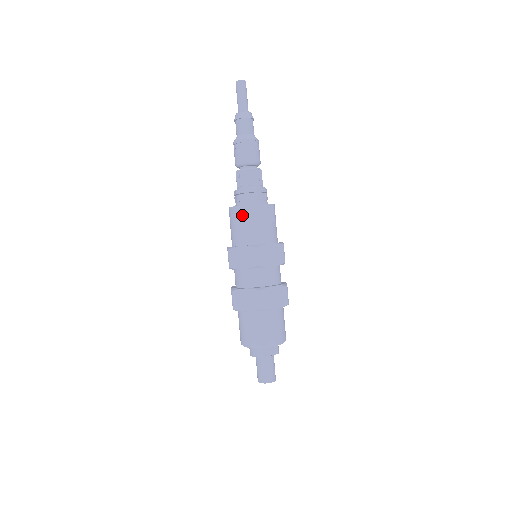
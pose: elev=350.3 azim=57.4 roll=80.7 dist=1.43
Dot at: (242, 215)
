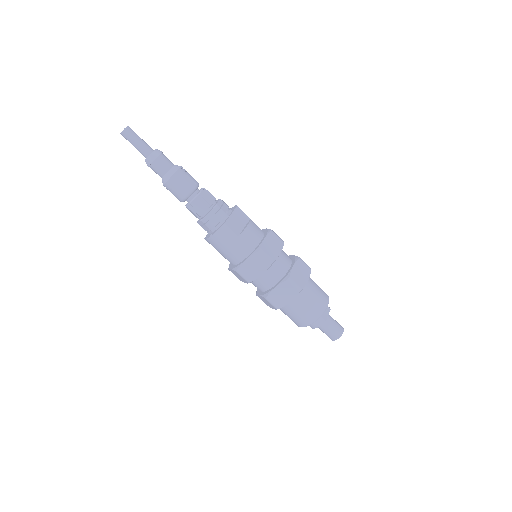
Dot at: (225, 236)
